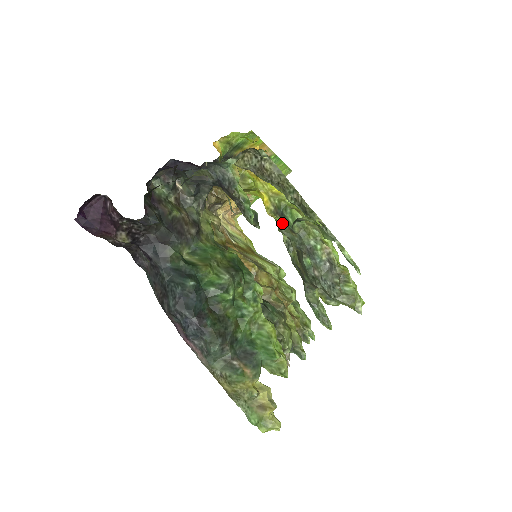
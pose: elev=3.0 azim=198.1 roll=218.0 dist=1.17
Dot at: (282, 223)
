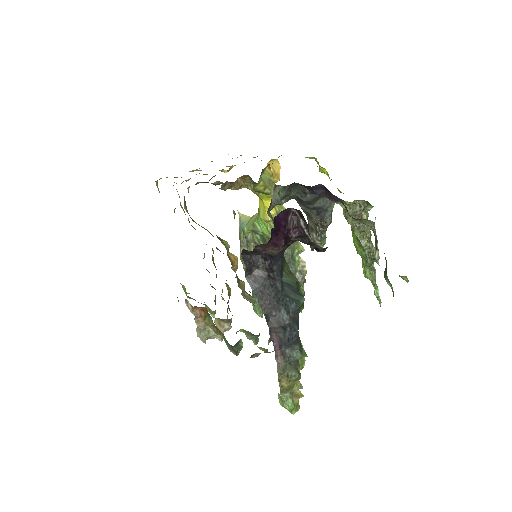
Dot at: occluded
